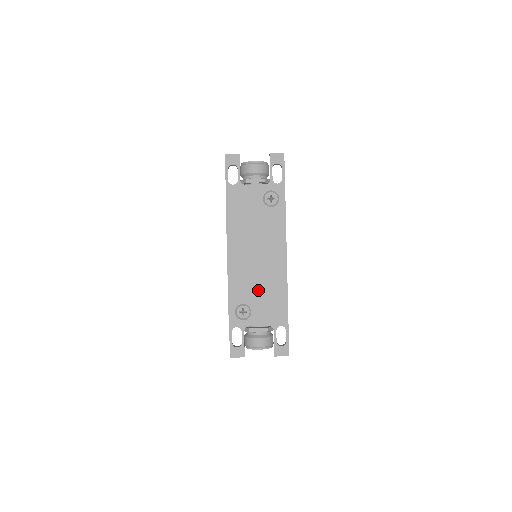
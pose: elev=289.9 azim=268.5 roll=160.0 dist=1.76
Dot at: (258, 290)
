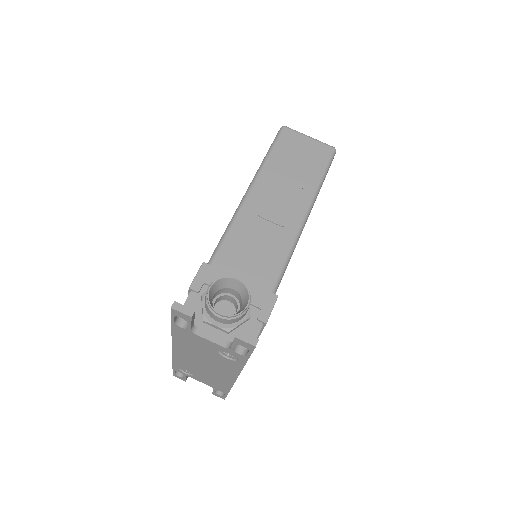
Dot at: (202, 374)
